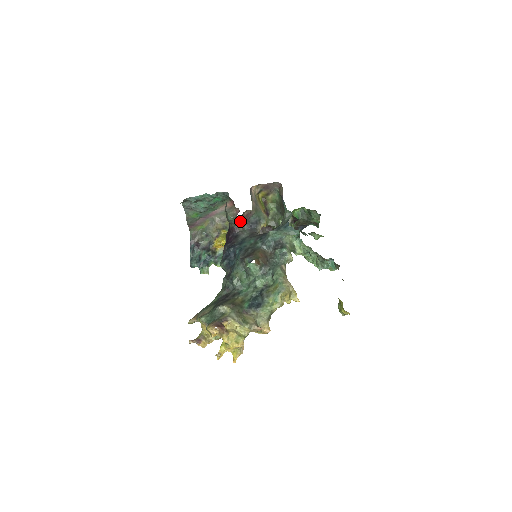
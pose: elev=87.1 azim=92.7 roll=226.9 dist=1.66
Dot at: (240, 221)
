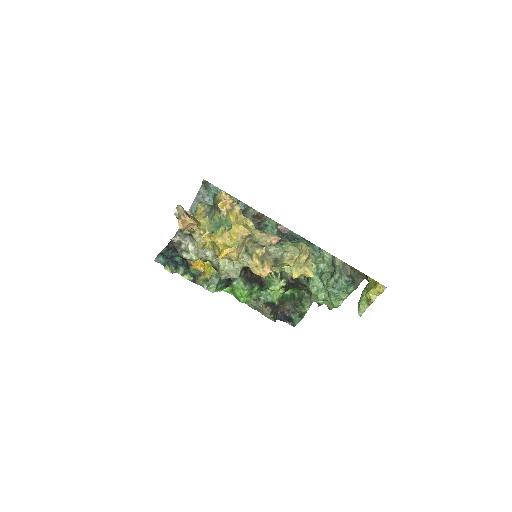
Dot at: occluded
